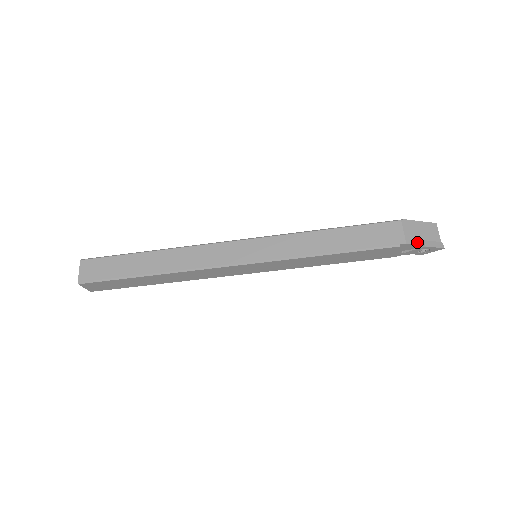
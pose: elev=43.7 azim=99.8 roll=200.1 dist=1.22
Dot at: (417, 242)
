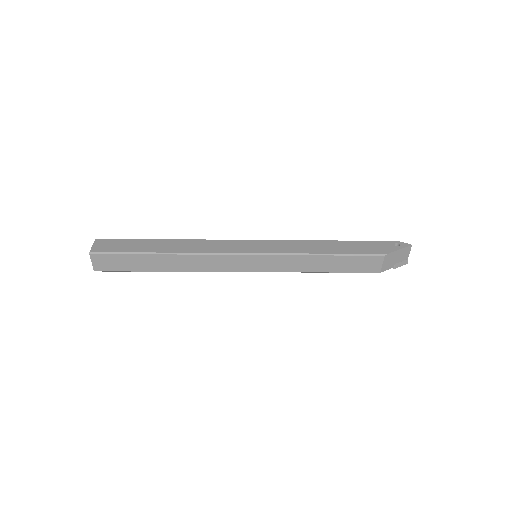
Dot at: (389, 268)
